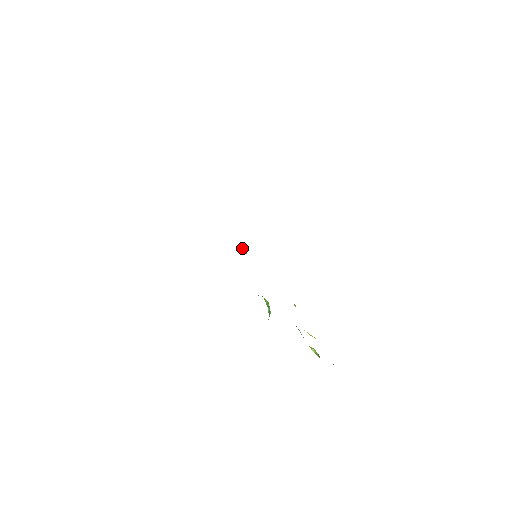
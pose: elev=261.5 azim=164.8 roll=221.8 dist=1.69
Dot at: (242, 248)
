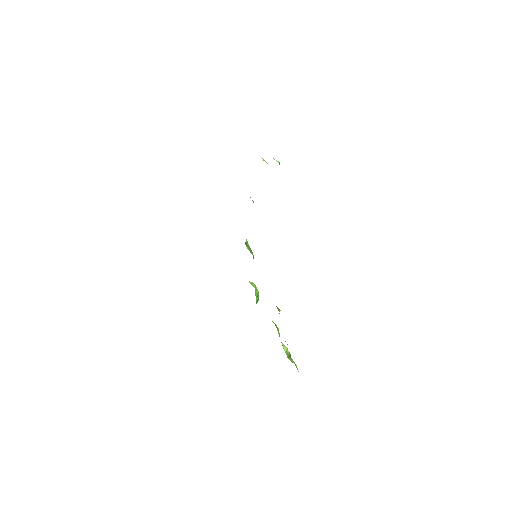
Dot at: (246, 241)
